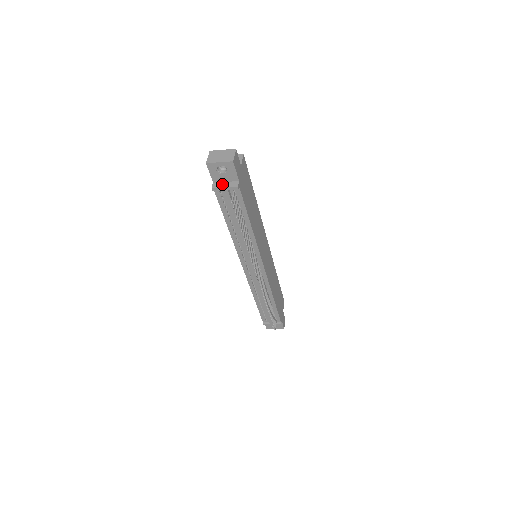
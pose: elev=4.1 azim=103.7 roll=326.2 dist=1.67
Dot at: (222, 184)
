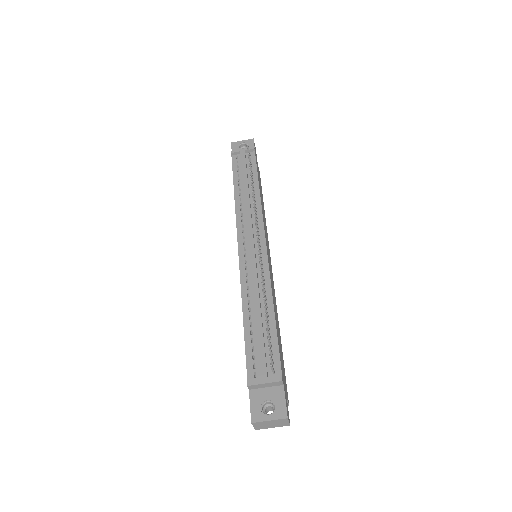
Dot at: occluded
